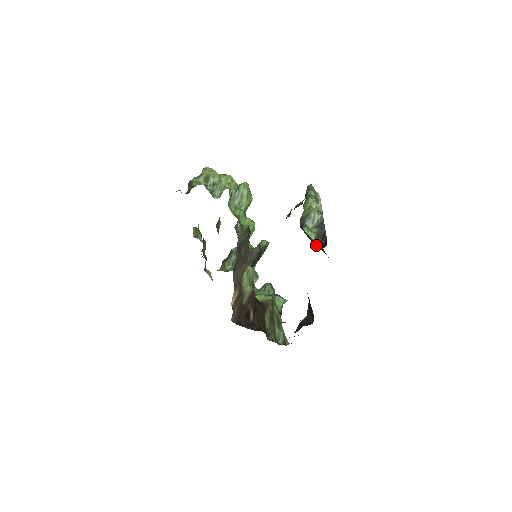
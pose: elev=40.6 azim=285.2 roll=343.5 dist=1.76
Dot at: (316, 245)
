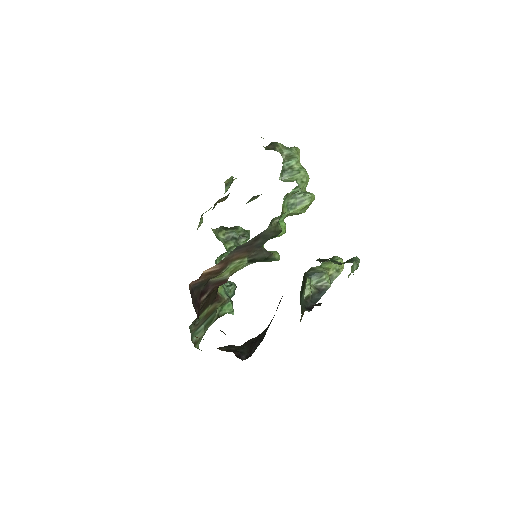
Dot at: (302, 301)
